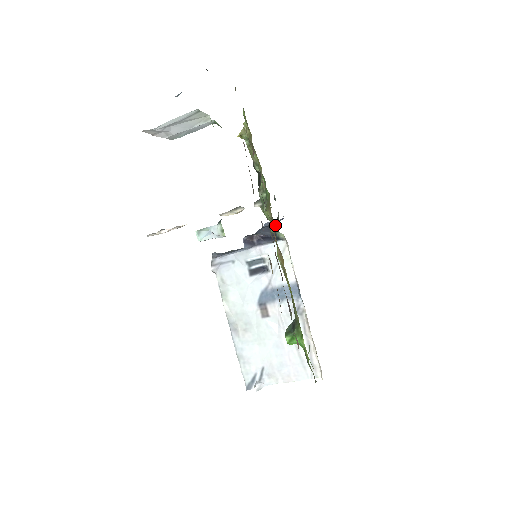
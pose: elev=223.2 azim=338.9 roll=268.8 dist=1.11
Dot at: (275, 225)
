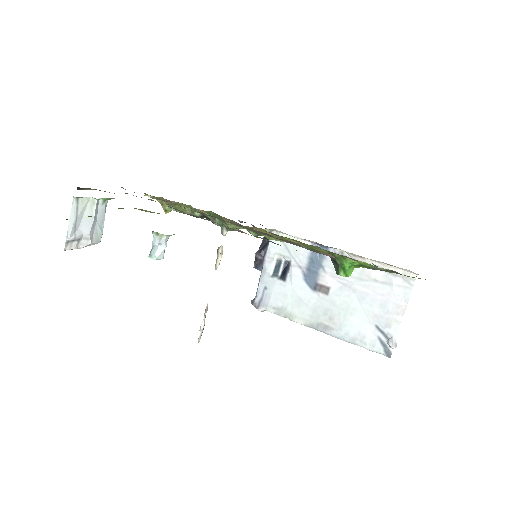
Dot at: occluded
